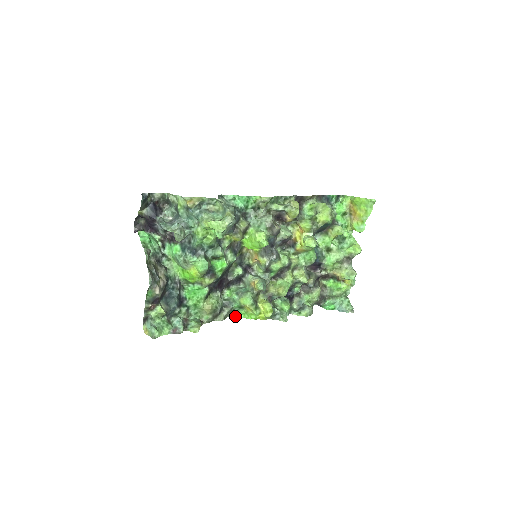
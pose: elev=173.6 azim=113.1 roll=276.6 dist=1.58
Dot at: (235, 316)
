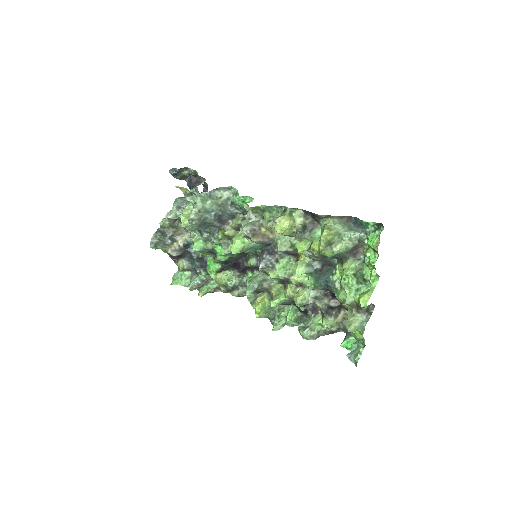
Dot at: occluded
